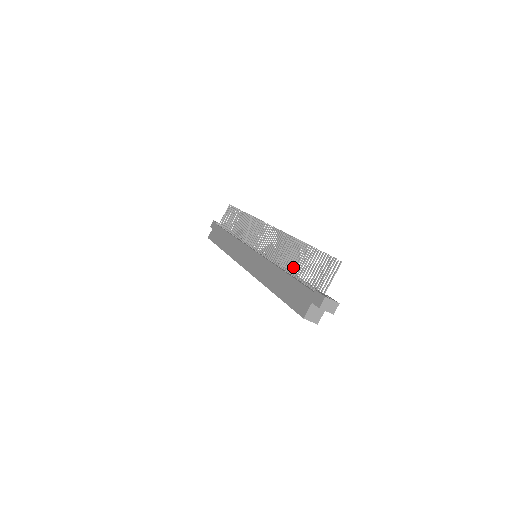
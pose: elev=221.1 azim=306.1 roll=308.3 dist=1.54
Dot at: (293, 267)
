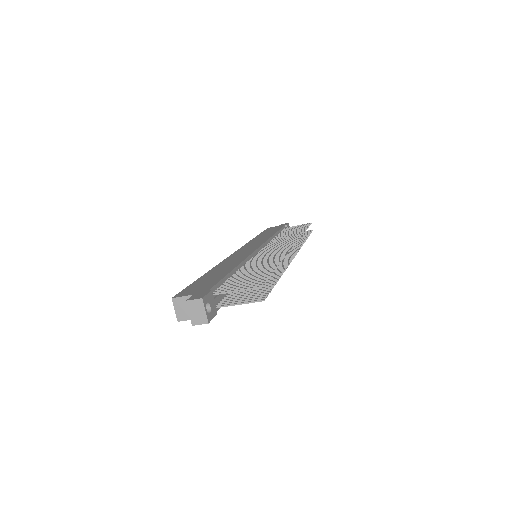
Dot at: (243, 273)
